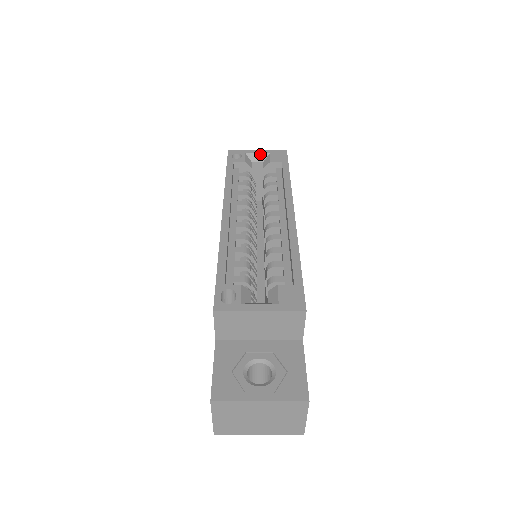
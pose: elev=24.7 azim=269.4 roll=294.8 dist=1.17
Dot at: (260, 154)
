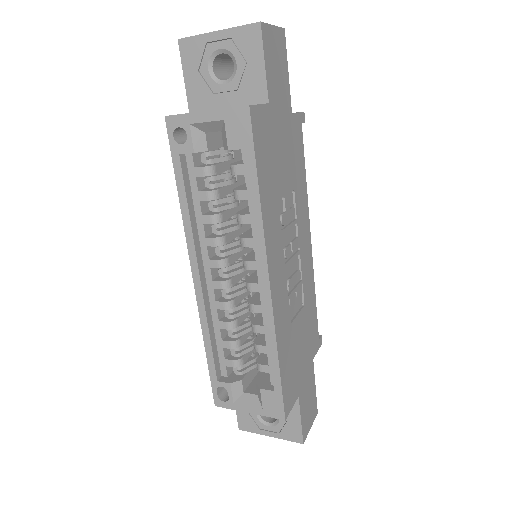
Dot at: (211, 123)
